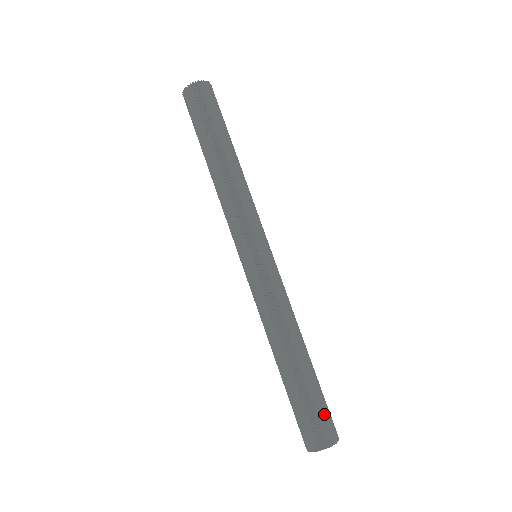
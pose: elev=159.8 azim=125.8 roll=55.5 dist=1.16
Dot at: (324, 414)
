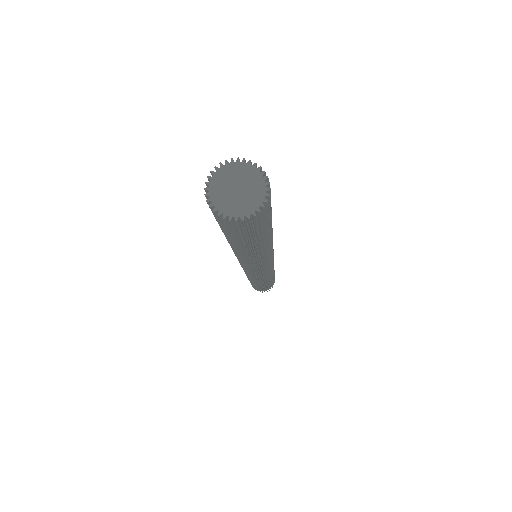
Dot at: occluded
